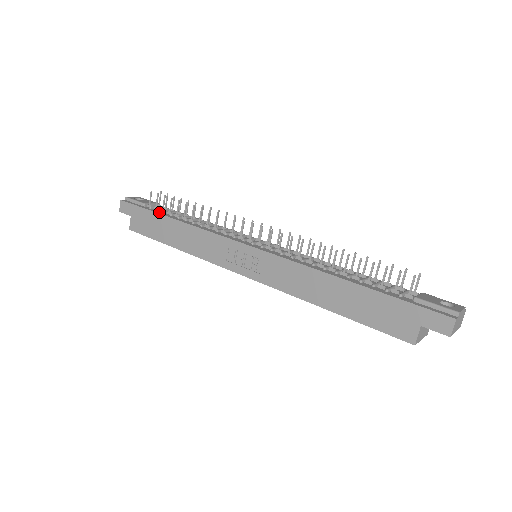
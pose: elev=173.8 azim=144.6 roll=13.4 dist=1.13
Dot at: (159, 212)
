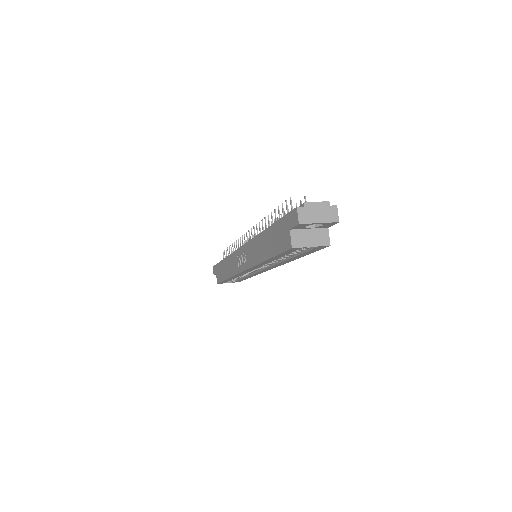
Dot at: occluded
